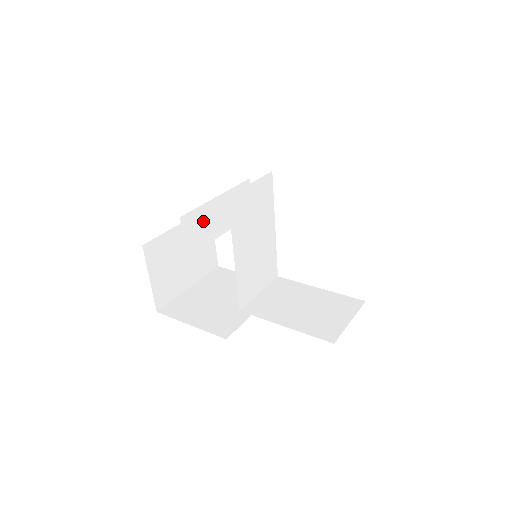
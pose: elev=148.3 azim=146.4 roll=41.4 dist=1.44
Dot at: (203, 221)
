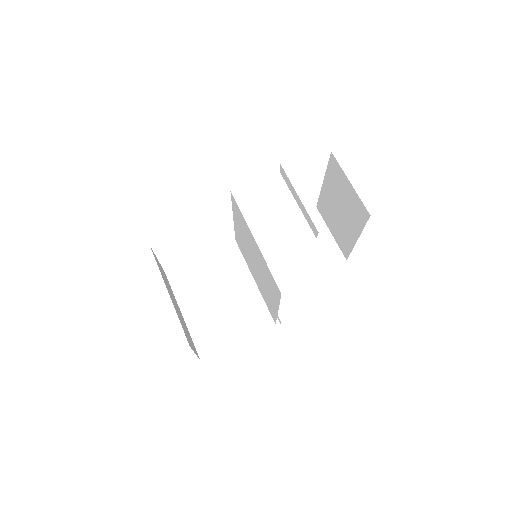
Dot at: occluded
